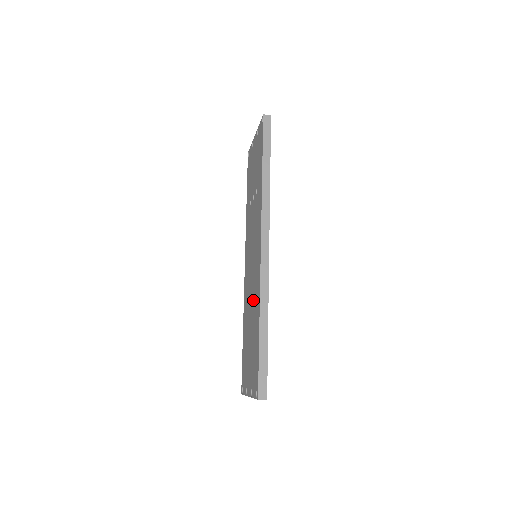
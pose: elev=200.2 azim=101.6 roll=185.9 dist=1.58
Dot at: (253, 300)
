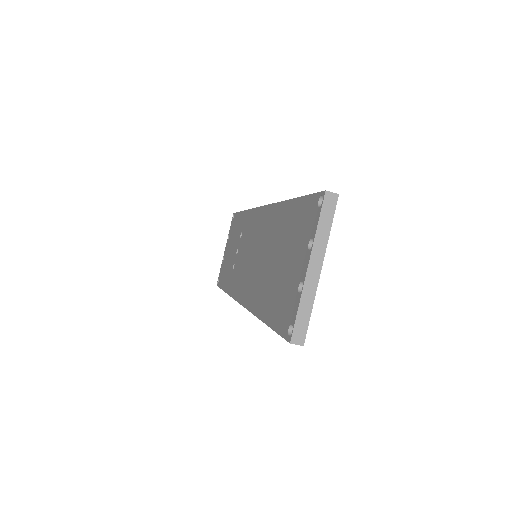
Dot at: (269, 241)
